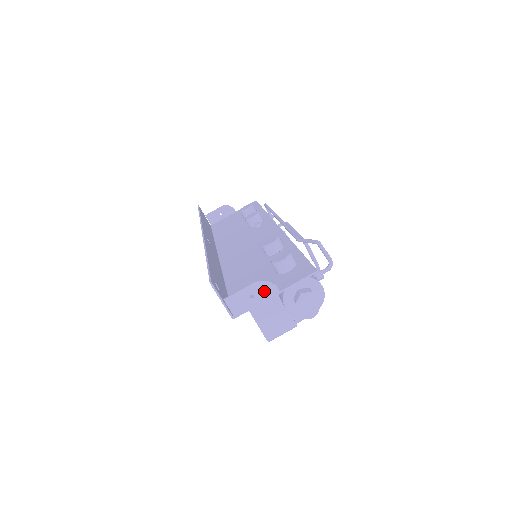
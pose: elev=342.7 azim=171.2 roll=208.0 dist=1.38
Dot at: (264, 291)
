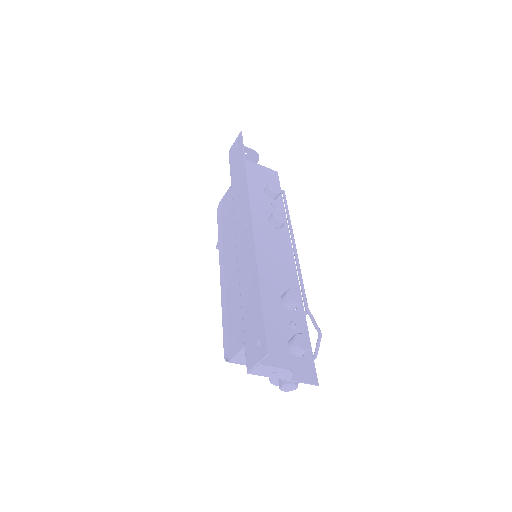
Dot at: (283, 375)
